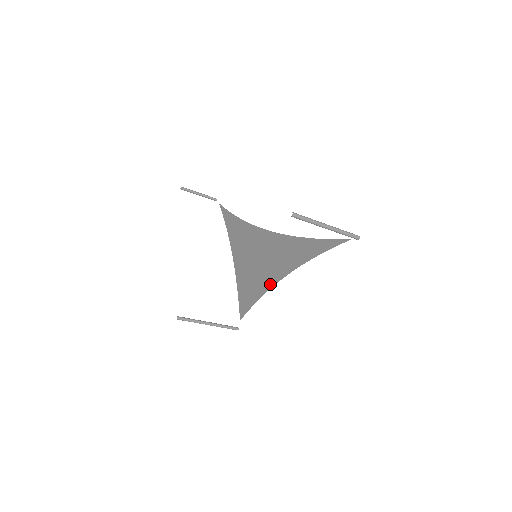
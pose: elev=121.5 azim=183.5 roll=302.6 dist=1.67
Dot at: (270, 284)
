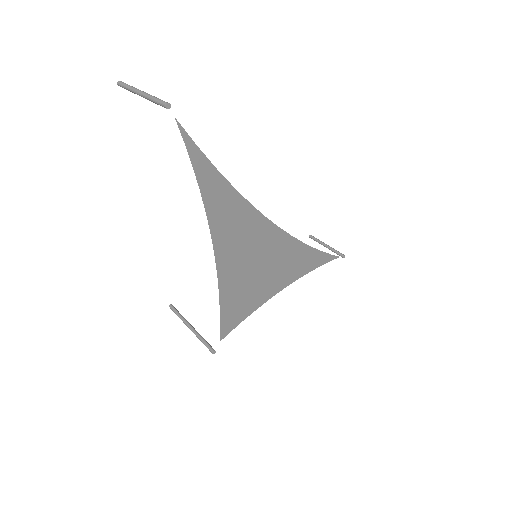
Dot at: (221, 268)
